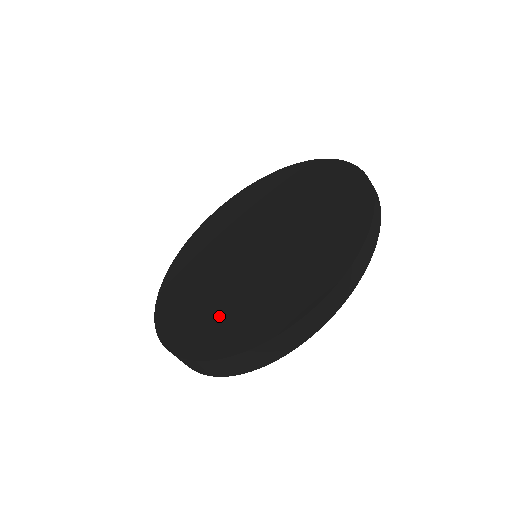
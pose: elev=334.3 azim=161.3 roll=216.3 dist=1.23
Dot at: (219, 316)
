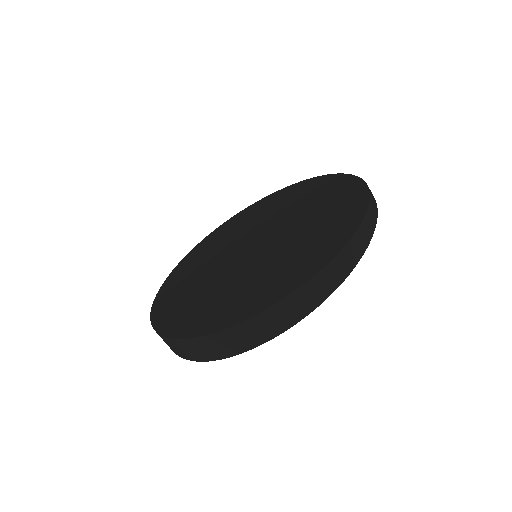
Dot at: (248, 289)
